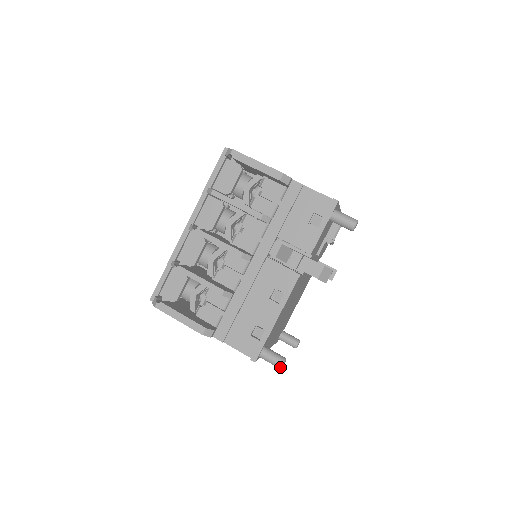
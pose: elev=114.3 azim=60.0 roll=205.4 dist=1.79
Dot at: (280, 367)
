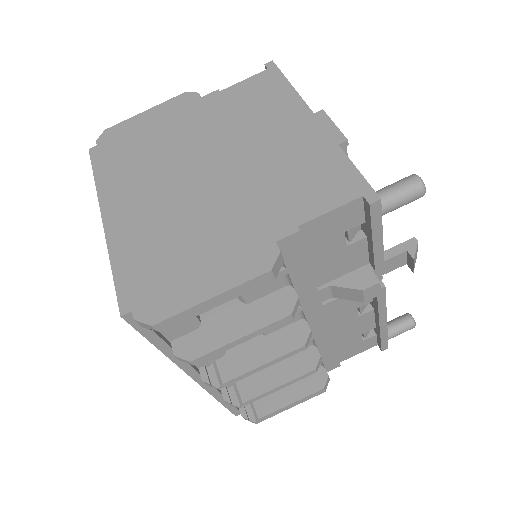
Dot at: (414, 327)
